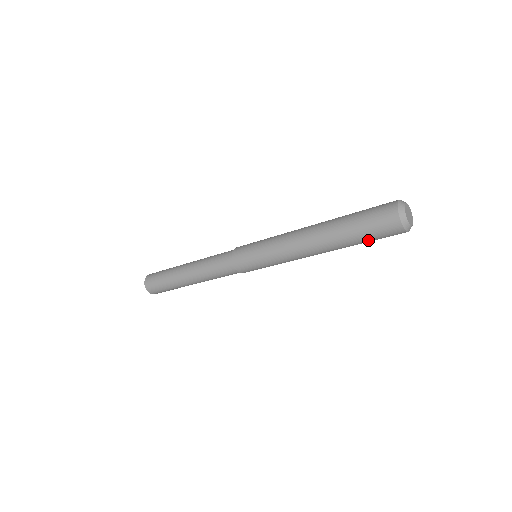
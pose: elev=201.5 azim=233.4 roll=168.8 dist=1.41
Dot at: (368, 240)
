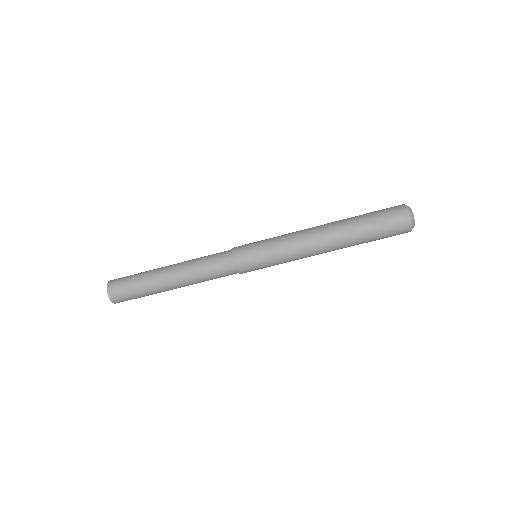
Dot at: (378, 239)
